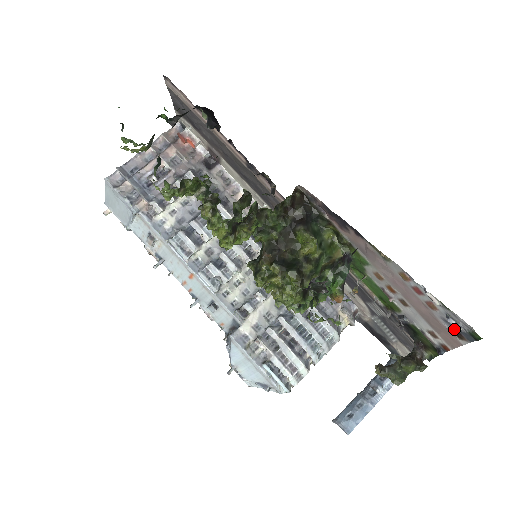
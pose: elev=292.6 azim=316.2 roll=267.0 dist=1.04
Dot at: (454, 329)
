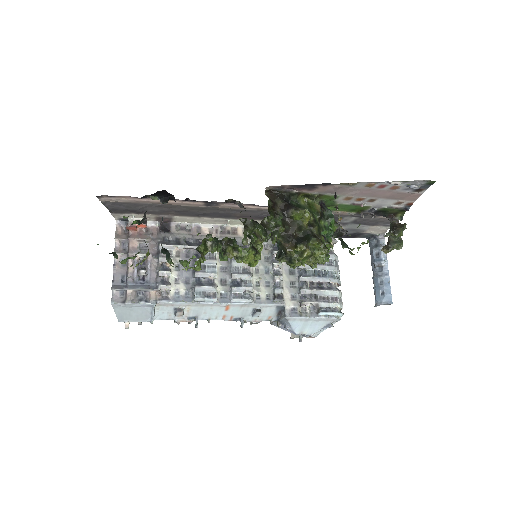
Dot at: (414, 189)
